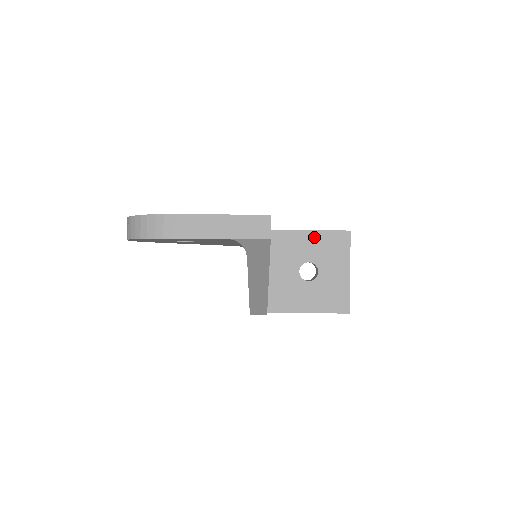
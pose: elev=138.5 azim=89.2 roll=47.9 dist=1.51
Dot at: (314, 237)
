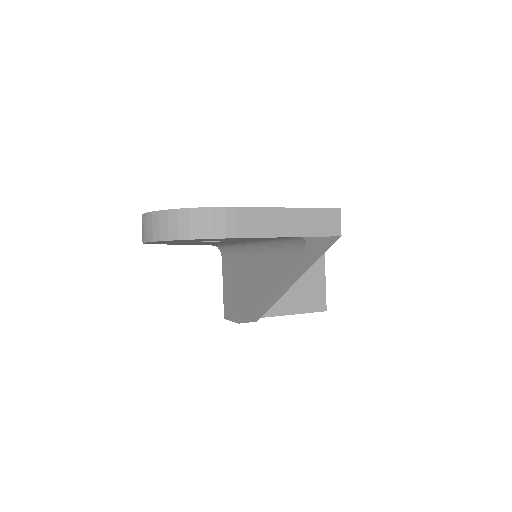
Dot at: occluded
